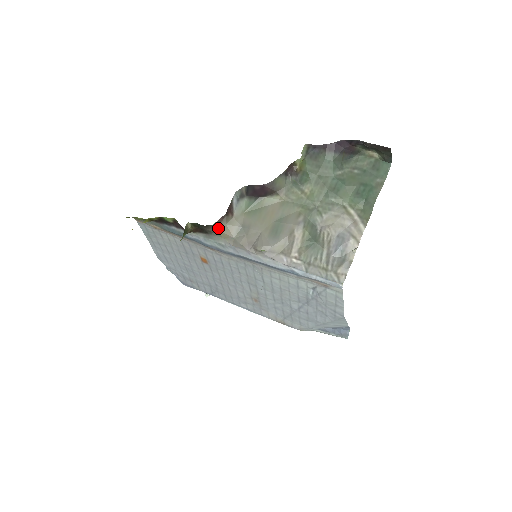
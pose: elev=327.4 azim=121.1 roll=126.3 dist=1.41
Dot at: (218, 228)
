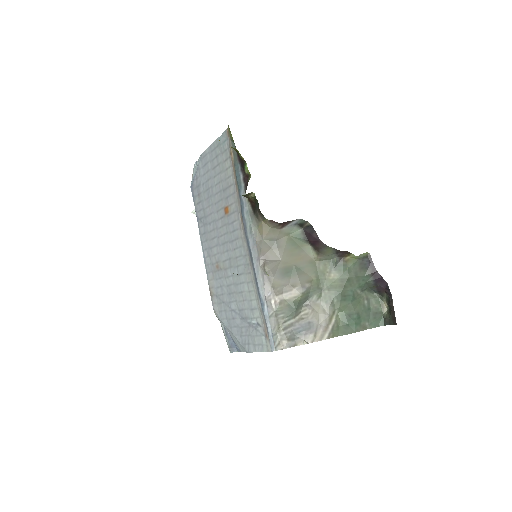
Dot at: (264, 222)
